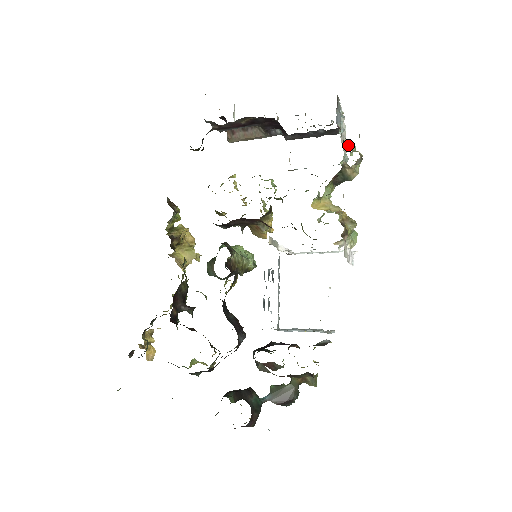
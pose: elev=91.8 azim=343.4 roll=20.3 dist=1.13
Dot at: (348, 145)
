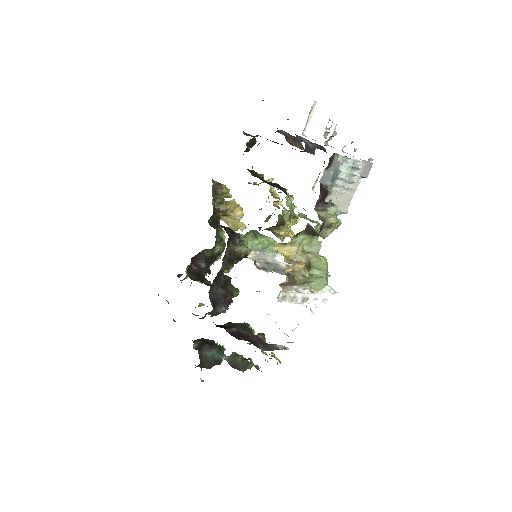
Dot at: (323, 208)
